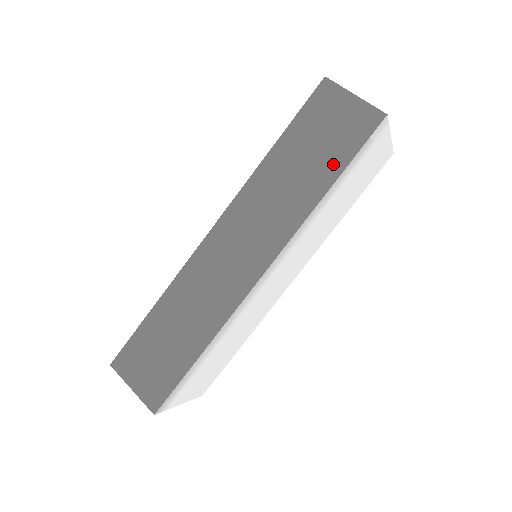
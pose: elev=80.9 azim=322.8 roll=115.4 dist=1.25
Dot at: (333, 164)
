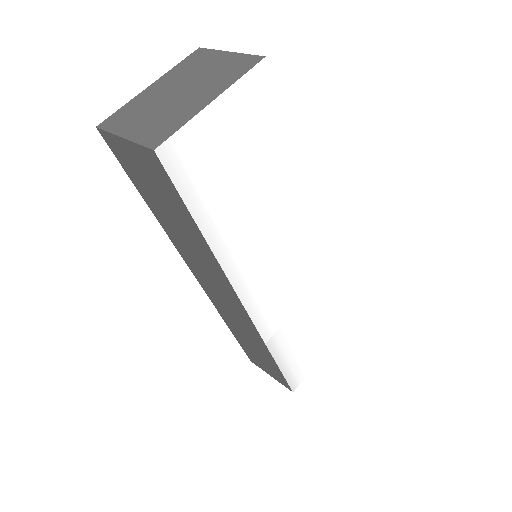
Dot at: (184, 216)
